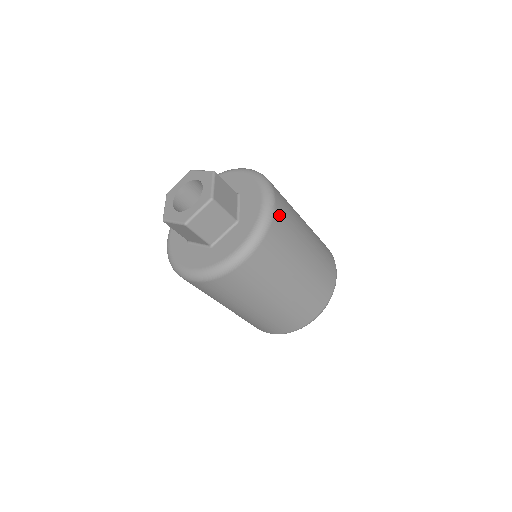
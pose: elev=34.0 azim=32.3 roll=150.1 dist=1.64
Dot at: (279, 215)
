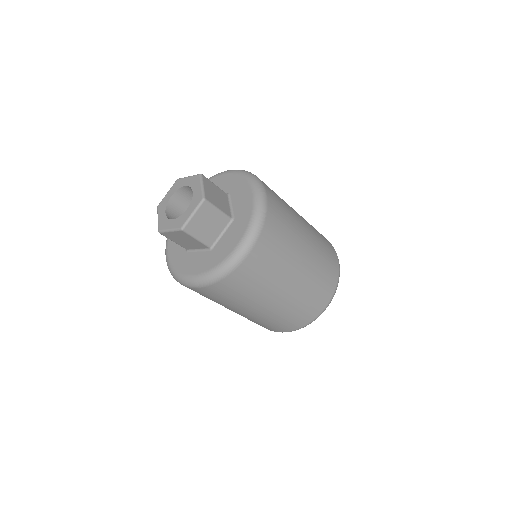
Dot at: (272, 205)
